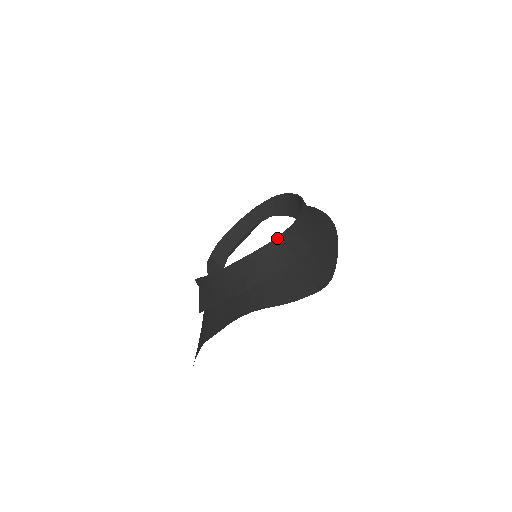
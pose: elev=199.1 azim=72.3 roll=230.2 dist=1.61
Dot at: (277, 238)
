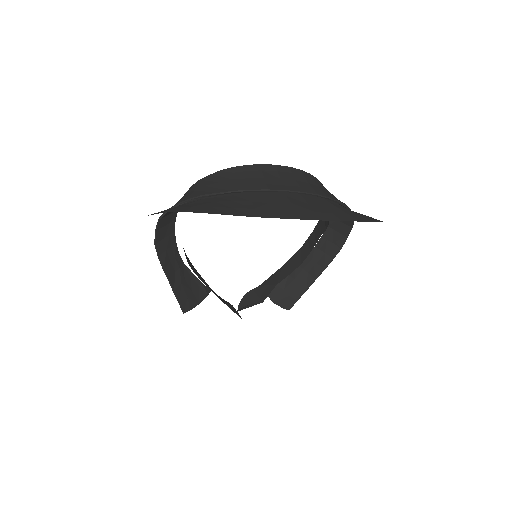
Dot at: (204, 178)
